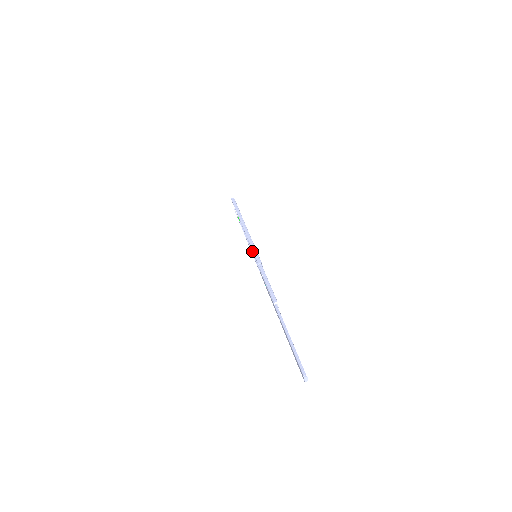
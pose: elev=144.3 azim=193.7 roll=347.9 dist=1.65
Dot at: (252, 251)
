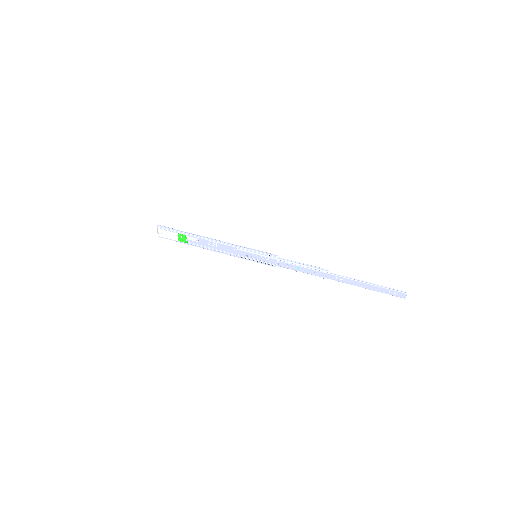
Dot at: (240, 256)
